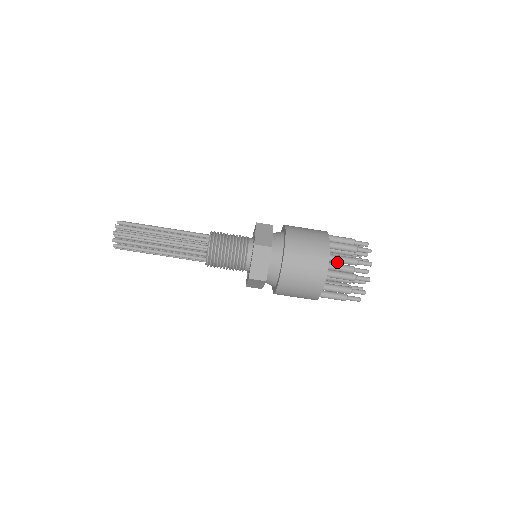
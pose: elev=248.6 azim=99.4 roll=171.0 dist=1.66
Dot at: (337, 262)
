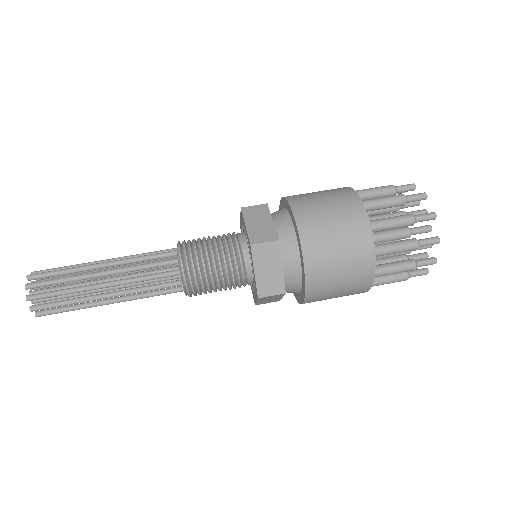
Dot at: (367, 195)
